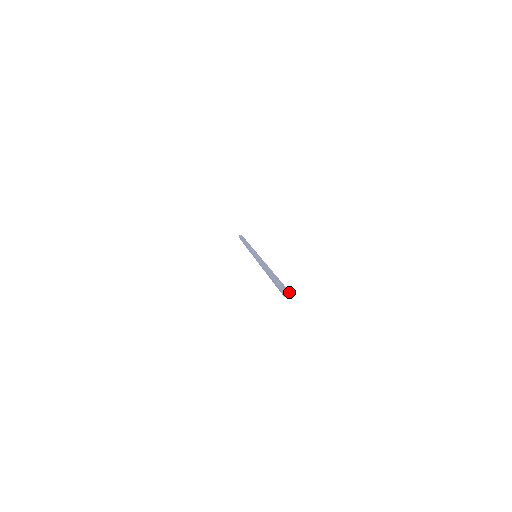
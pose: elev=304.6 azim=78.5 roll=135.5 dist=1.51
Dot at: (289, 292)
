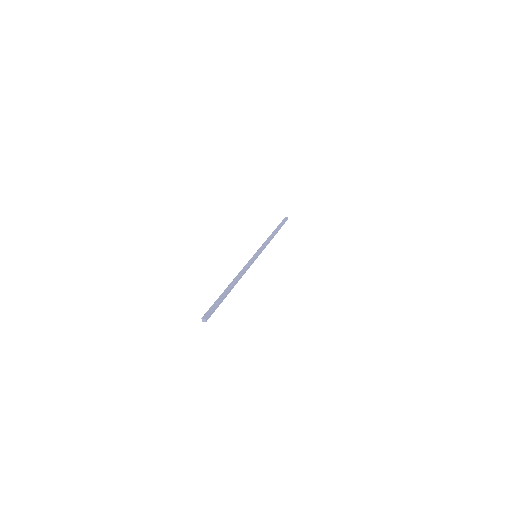
Dot at: (206, 319)
